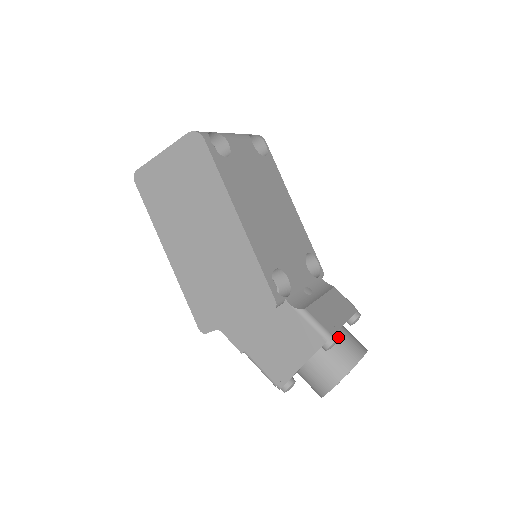
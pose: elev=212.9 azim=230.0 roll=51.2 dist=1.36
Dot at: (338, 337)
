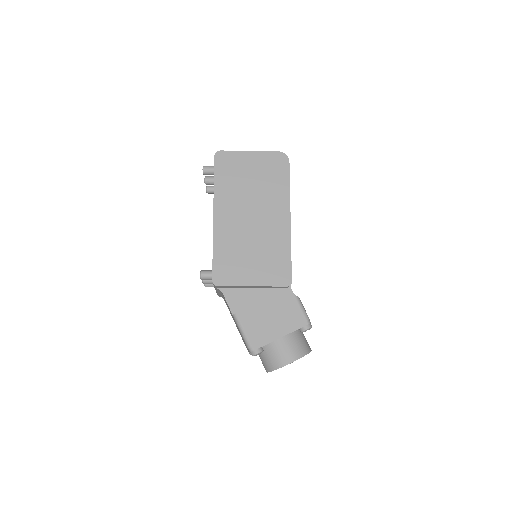
Dot at: occluded
